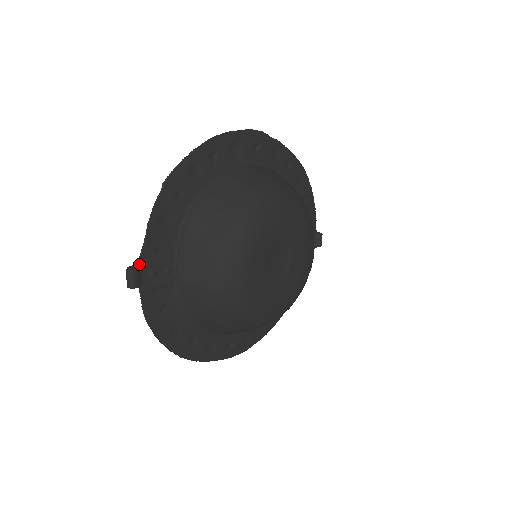
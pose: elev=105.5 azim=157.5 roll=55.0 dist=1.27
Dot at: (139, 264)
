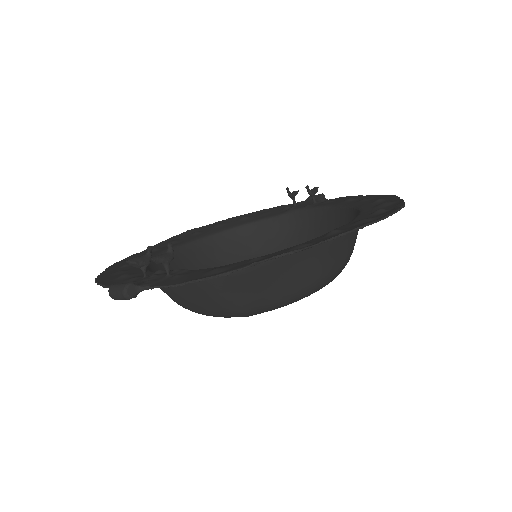
Dot at: (143, 290)
